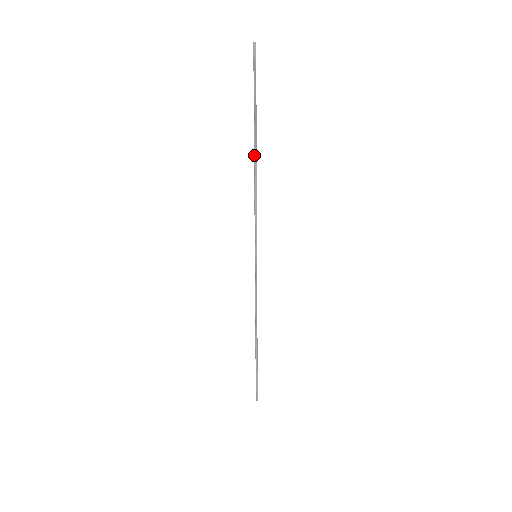
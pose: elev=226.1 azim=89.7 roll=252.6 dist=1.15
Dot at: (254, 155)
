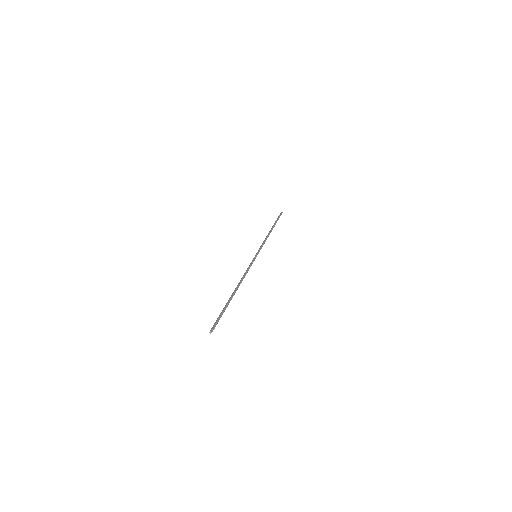
Dot at: (271, 229)
